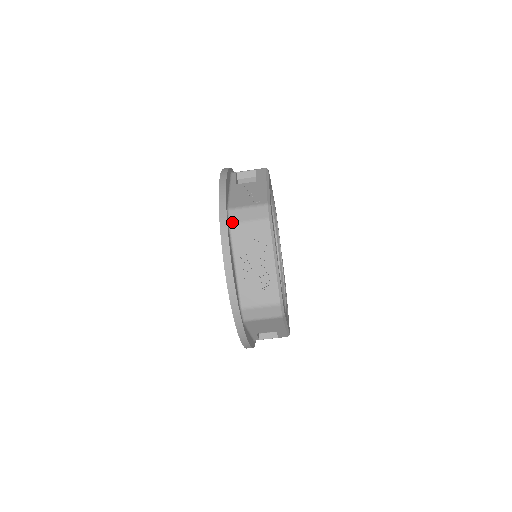
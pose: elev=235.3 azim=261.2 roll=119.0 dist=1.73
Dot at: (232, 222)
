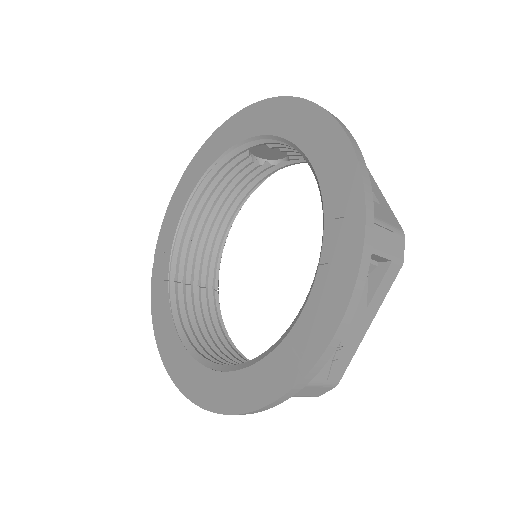
Dot at: occluded
